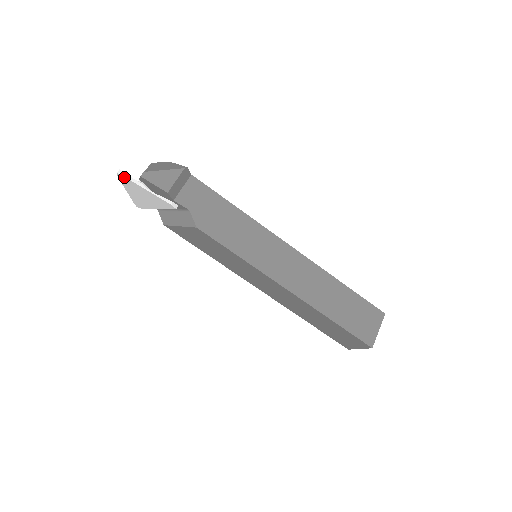
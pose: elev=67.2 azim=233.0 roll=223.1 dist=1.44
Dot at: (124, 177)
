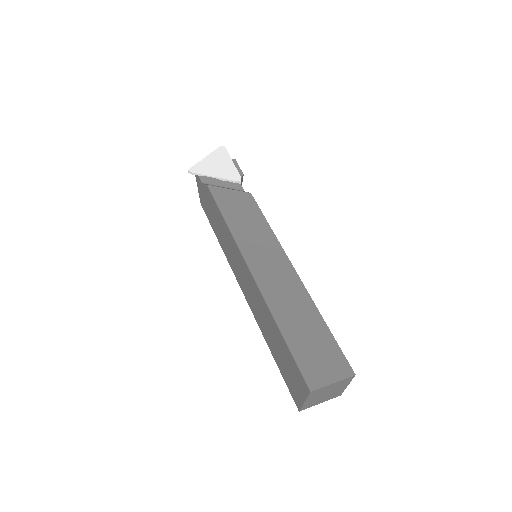
Dot at: (225, 150)
